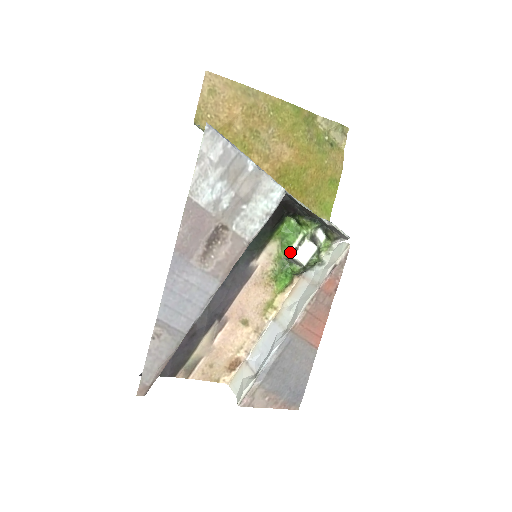
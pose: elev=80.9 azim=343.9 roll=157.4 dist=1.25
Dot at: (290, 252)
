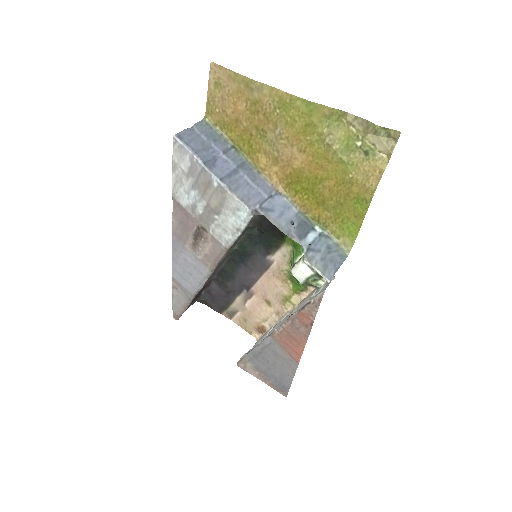
Dot at: (293, 263)
